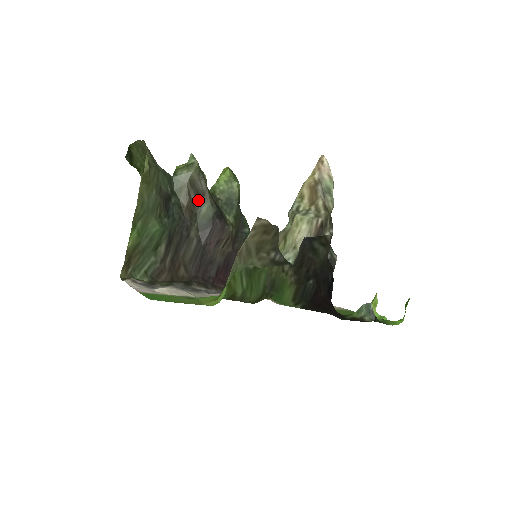
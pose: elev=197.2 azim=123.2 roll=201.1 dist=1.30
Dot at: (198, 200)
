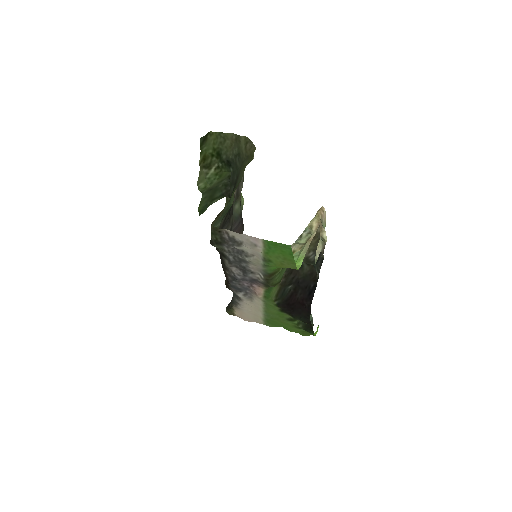
Dot at: (236, 197)
